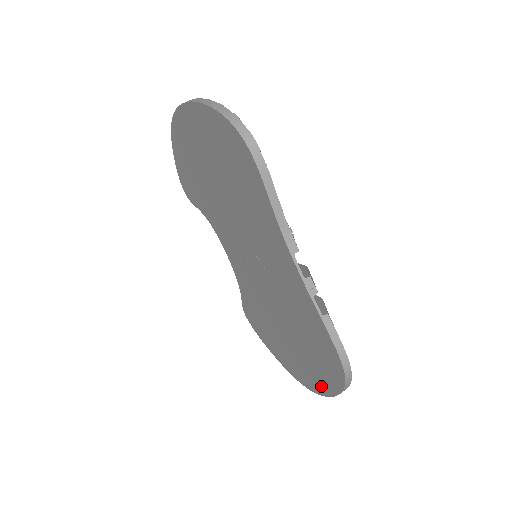
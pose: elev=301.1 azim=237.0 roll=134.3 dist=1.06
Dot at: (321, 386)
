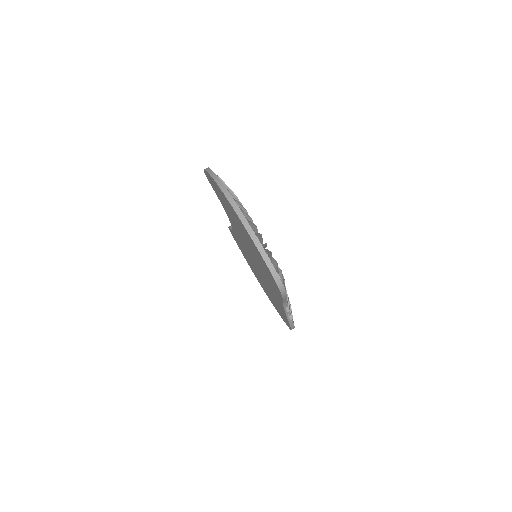
Dot at: occluded
